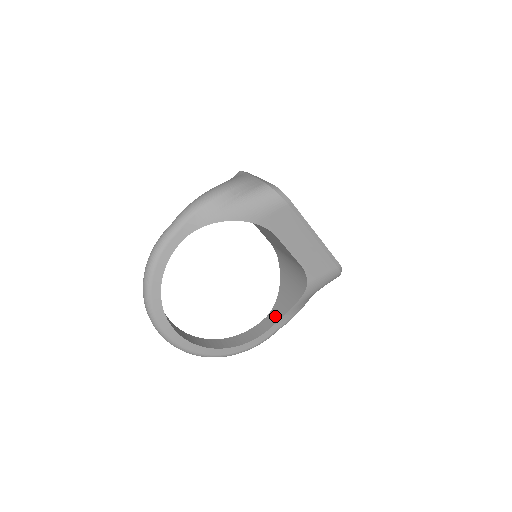
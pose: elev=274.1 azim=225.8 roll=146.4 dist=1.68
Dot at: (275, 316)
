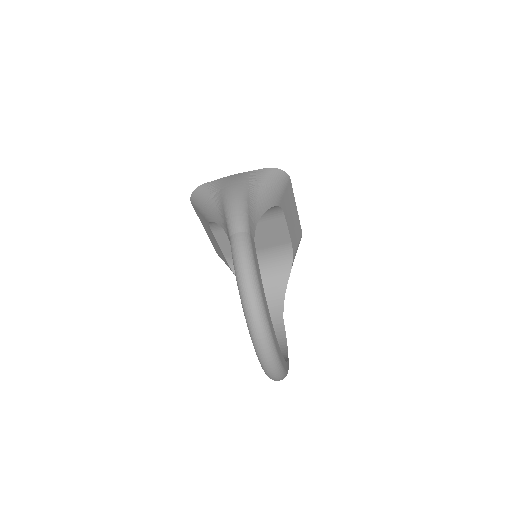
Dot at: (275, 313)
